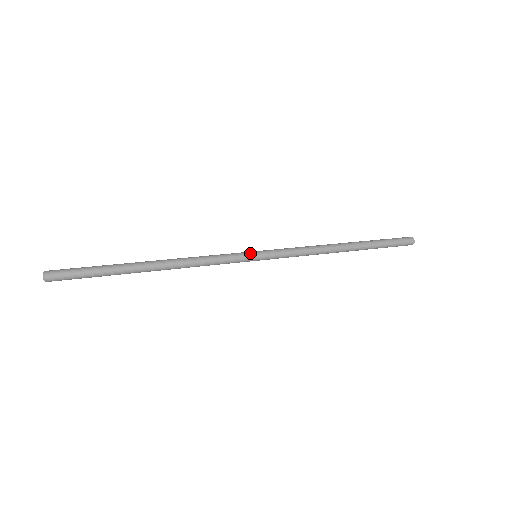
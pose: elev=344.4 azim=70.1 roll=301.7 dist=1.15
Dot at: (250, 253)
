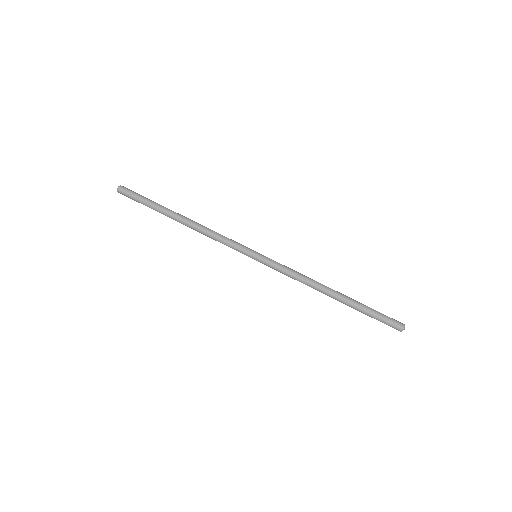
Dot at: occluded
